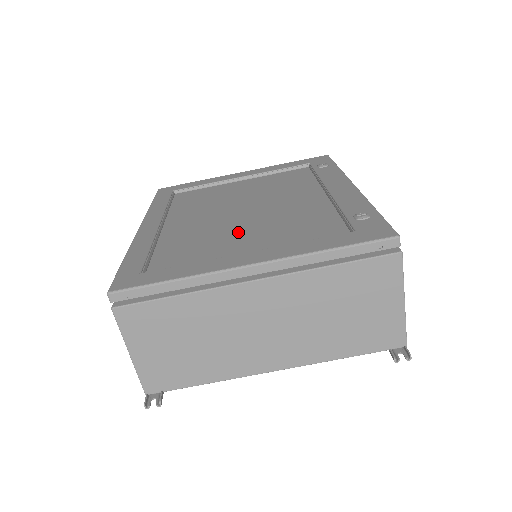
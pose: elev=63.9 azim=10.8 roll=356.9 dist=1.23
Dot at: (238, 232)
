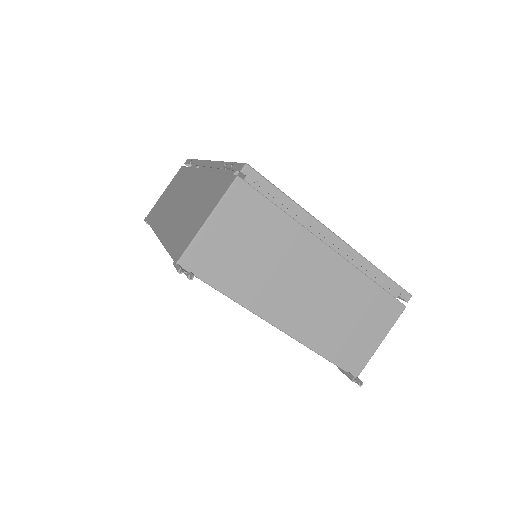
Dot at: occluded
